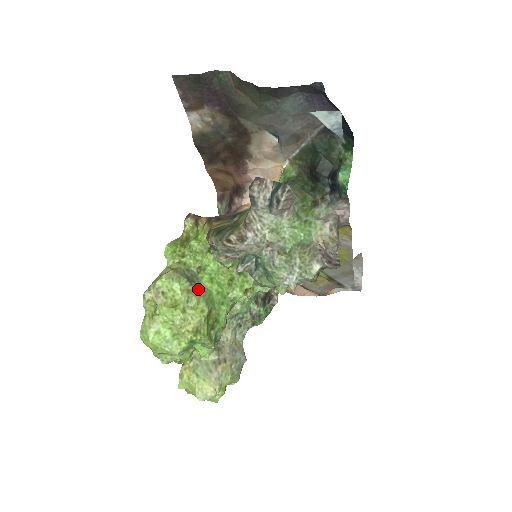
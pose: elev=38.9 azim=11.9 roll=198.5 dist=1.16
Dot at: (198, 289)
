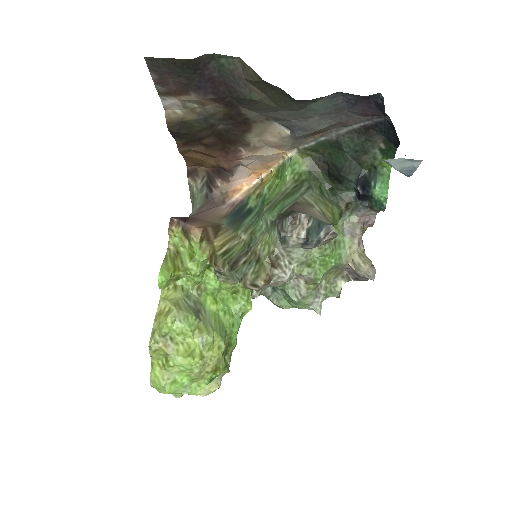
Dot at: (207, 320)
